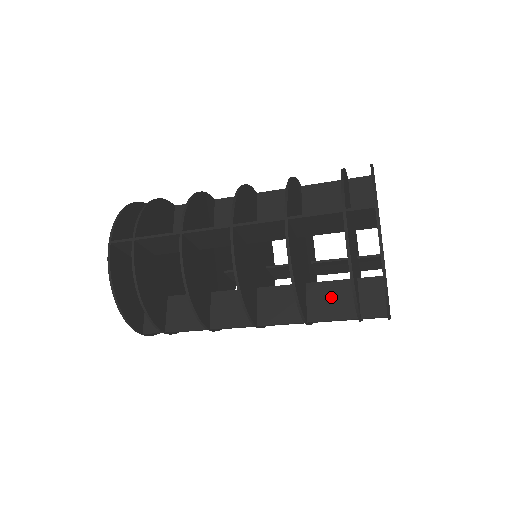
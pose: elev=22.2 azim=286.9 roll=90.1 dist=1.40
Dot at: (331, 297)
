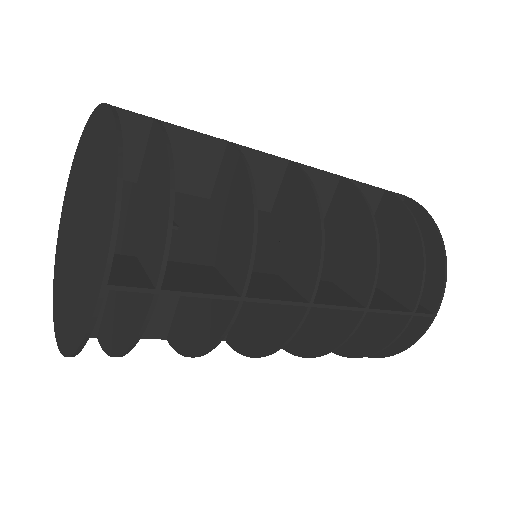
Dot at: occluded
